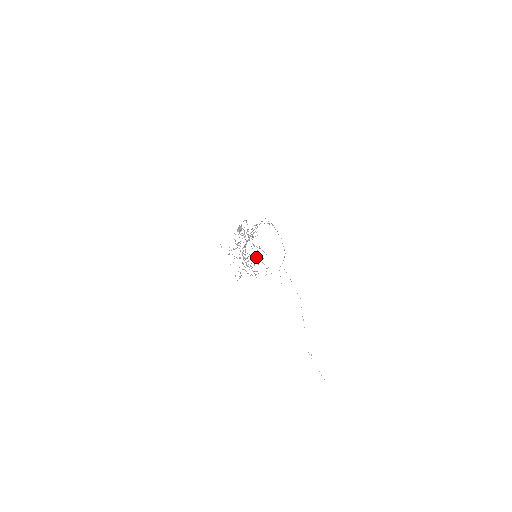
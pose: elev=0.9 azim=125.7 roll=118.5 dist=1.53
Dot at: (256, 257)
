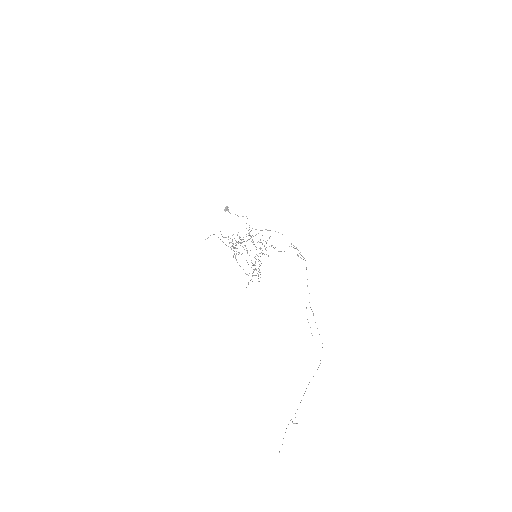
Dot at: (240, 239)
